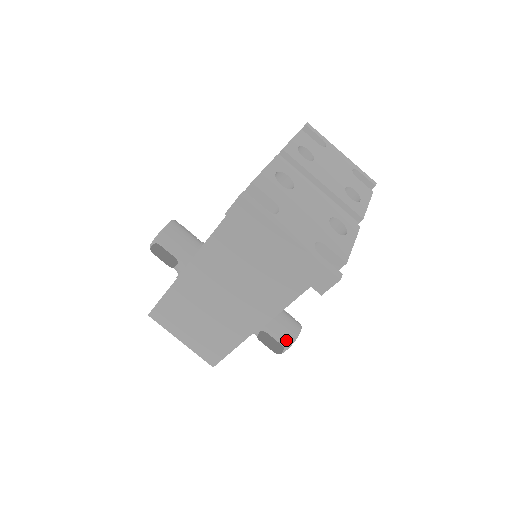
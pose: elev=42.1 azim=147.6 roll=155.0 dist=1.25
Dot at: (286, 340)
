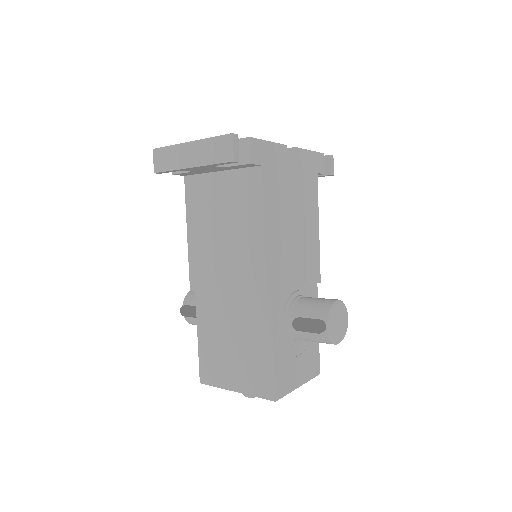
Dot at: (322, 312)
